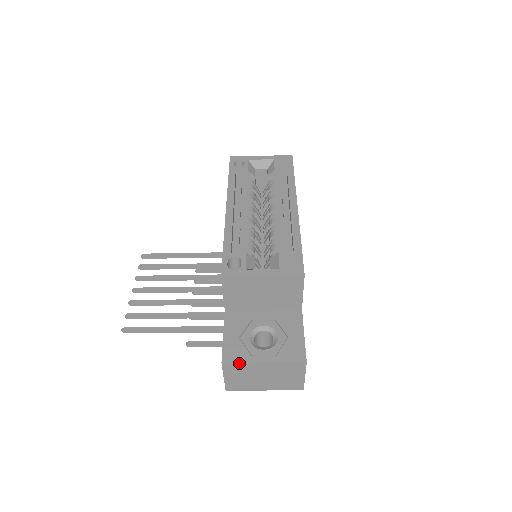
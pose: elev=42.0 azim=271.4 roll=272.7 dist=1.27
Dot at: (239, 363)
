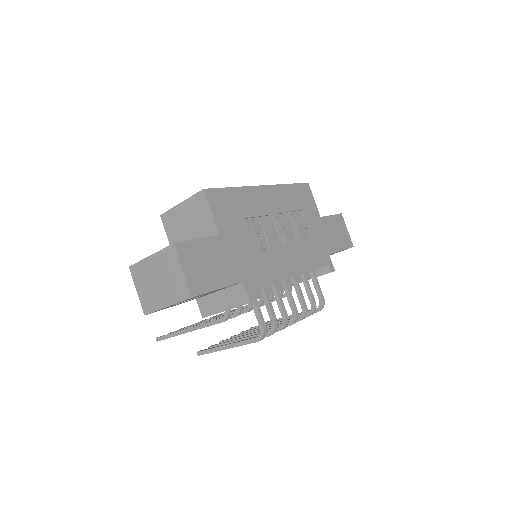
Dot at: (138, 263)
